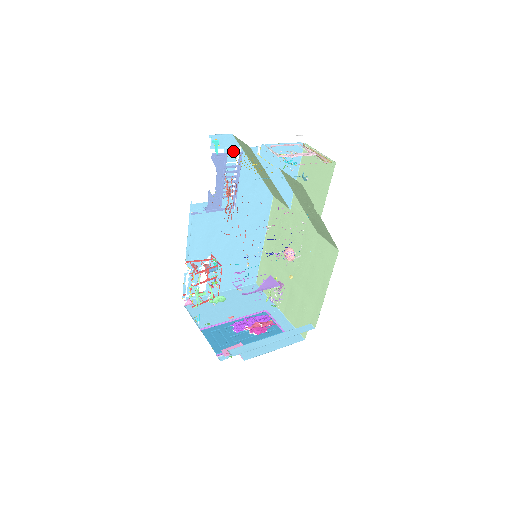
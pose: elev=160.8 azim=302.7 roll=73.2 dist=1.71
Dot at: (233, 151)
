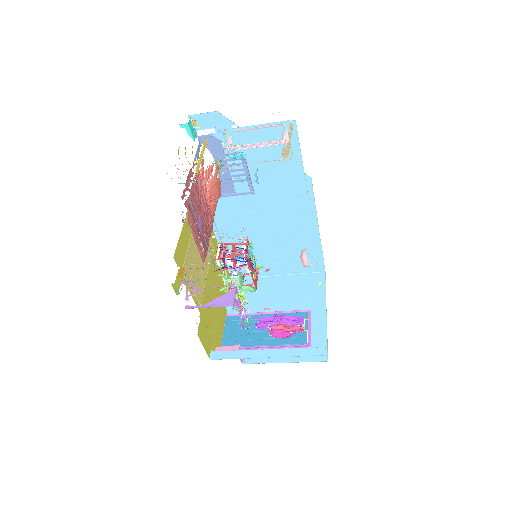
Dot at: occluded
